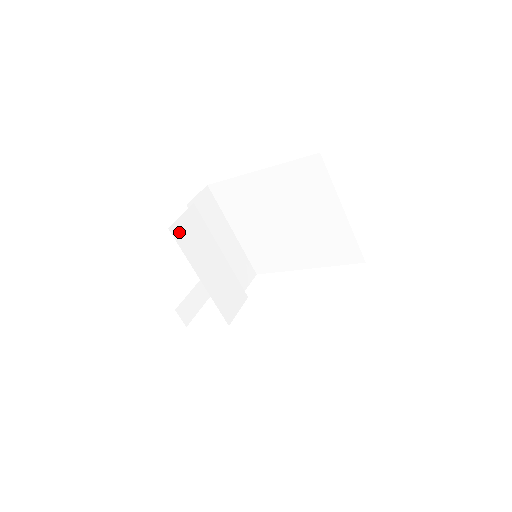
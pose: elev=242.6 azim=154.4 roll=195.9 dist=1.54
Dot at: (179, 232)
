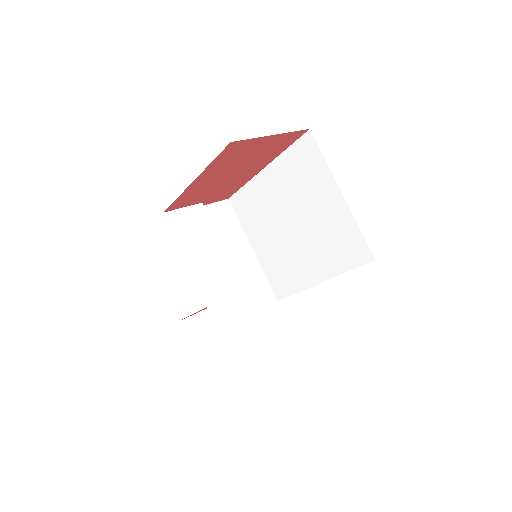
Dot at: (176, 220)
